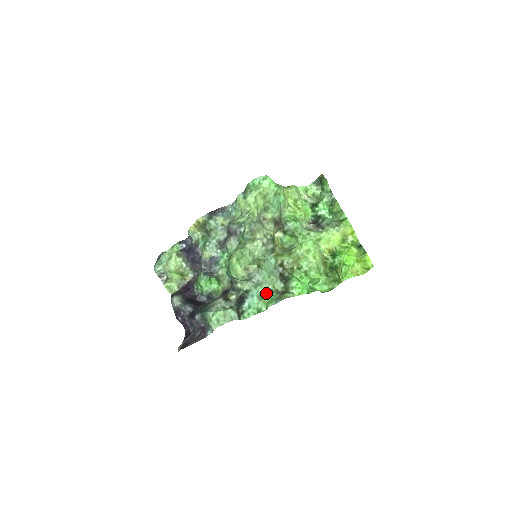
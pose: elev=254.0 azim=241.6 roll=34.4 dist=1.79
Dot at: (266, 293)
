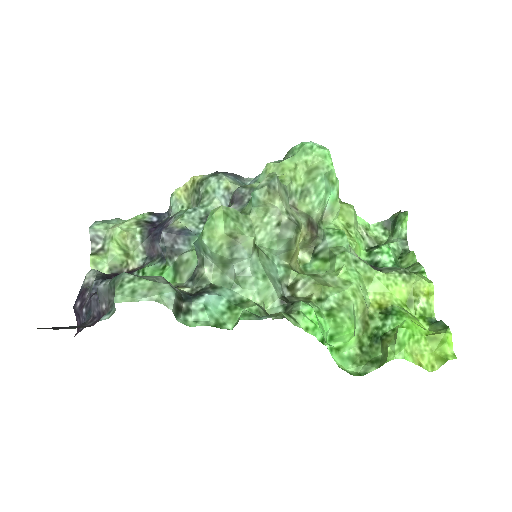
Dot at: (246, 303)
